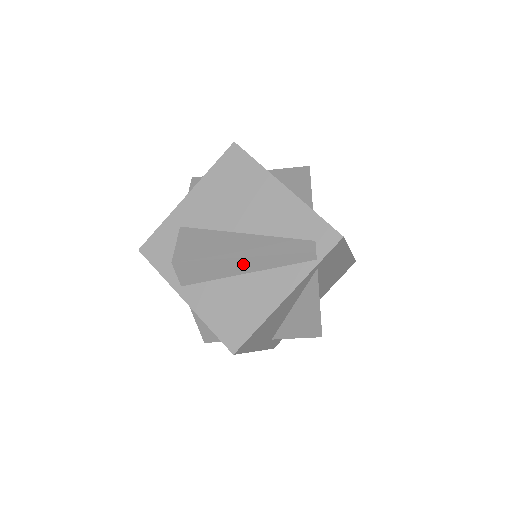
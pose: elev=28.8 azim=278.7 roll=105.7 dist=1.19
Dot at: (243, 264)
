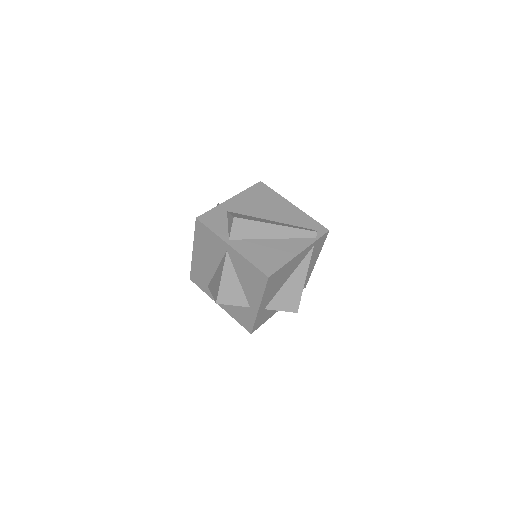
Dot at: (275, 230)
